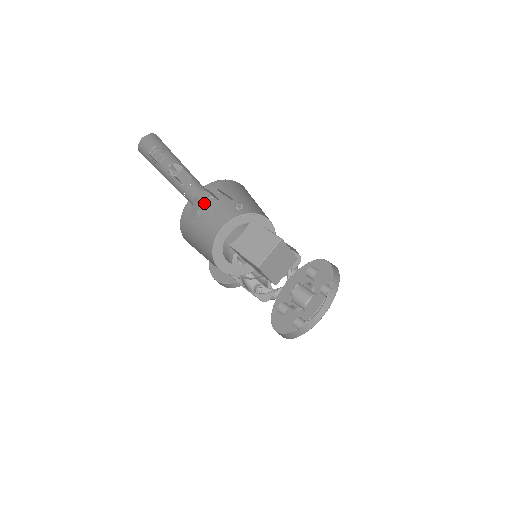
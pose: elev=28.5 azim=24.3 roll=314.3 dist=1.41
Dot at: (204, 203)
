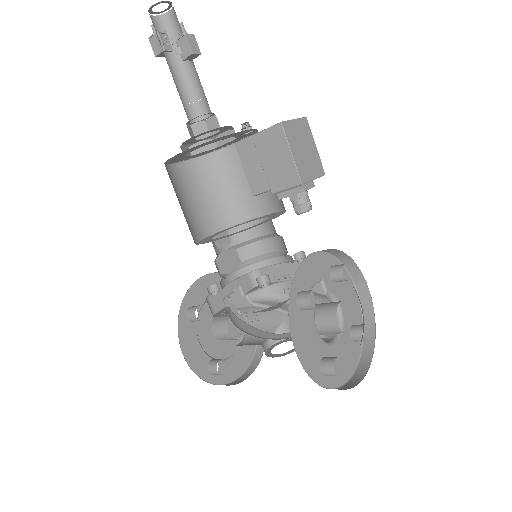
Dot at: (192, 183)
